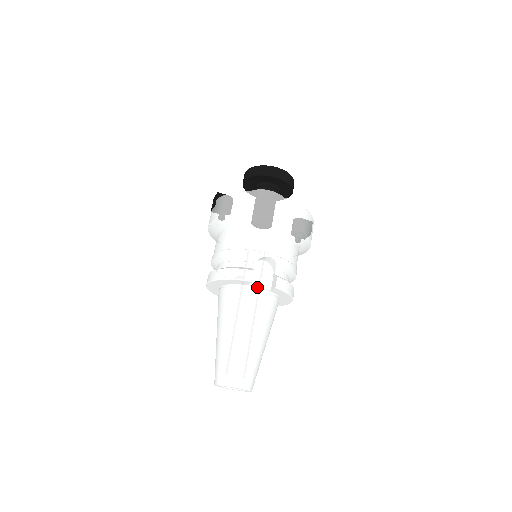
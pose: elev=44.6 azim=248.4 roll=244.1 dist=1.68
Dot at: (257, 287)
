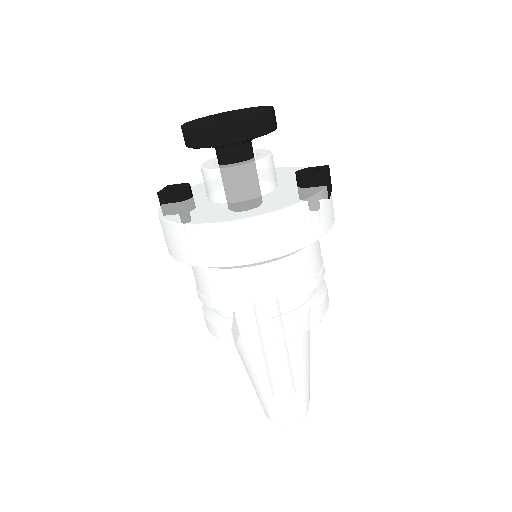
Dot at: (253, 334)
